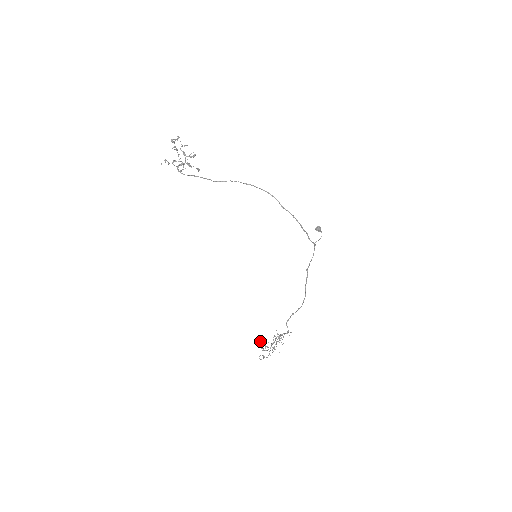
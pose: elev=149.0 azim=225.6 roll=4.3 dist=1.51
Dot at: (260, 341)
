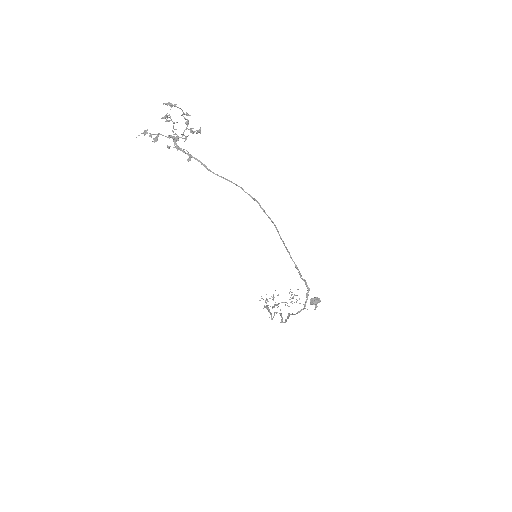
Dot at: occluded
